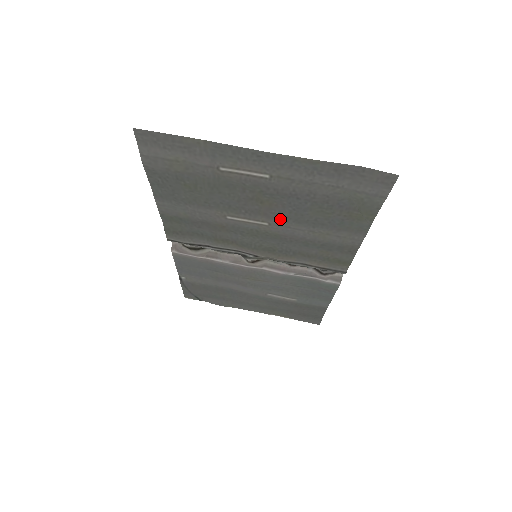
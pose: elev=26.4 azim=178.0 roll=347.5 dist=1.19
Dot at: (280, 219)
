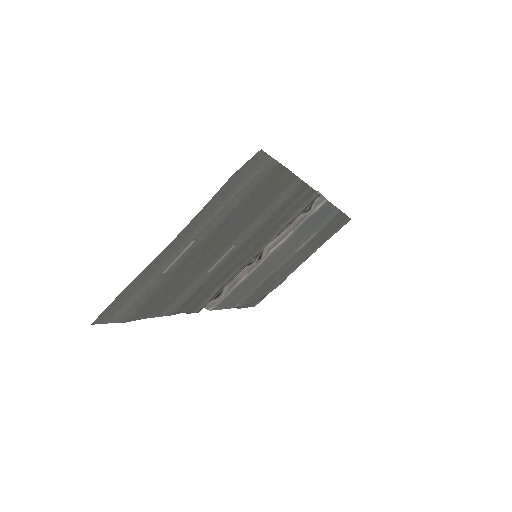
Dot at: (236, 237)
